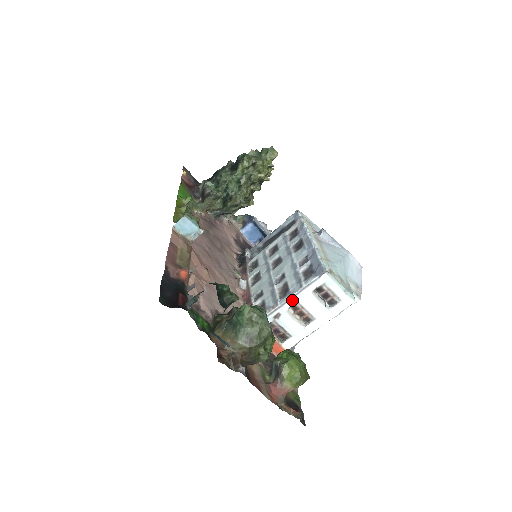
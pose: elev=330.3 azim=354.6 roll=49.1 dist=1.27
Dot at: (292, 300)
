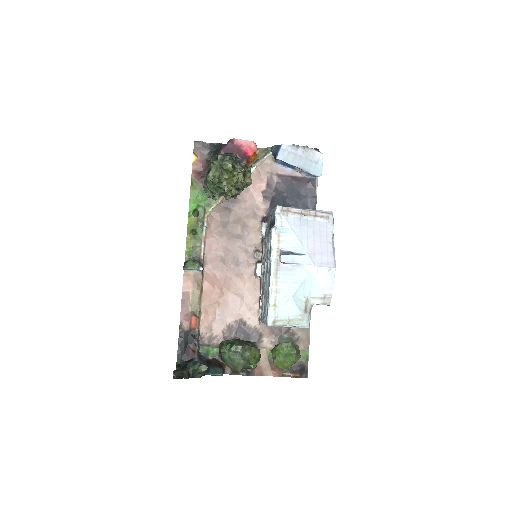
Dot at: occluded
